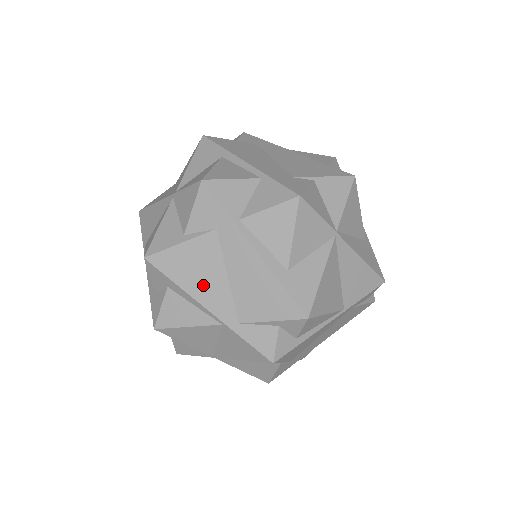
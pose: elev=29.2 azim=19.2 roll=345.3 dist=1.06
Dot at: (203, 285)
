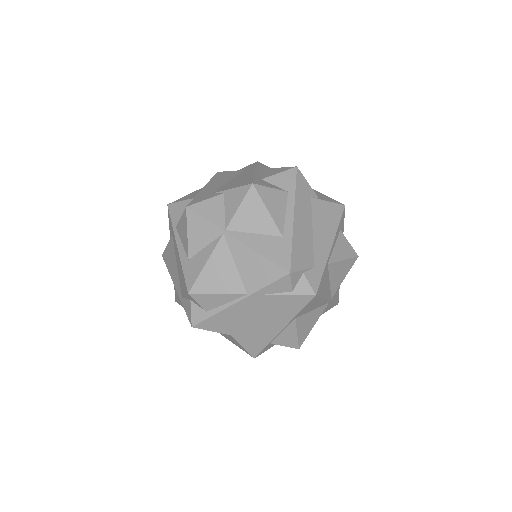
Dot at: (173, 271)
